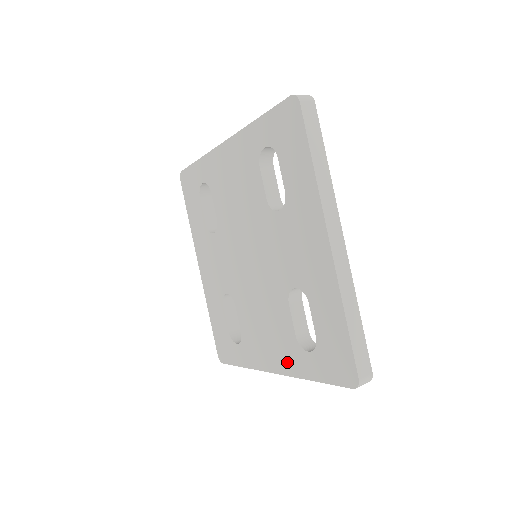
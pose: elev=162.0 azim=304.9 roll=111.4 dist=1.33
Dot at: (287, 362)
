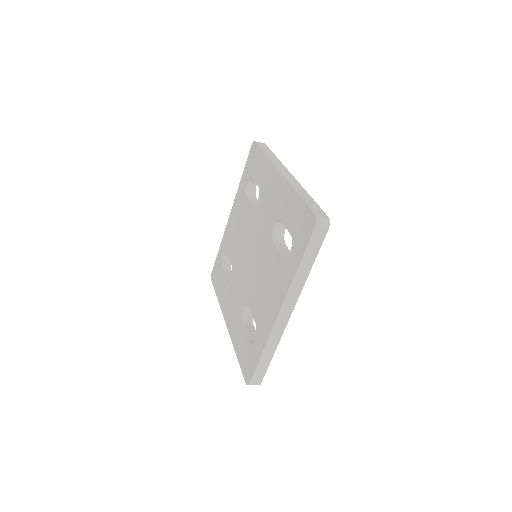
Dot at: (283, 286)
